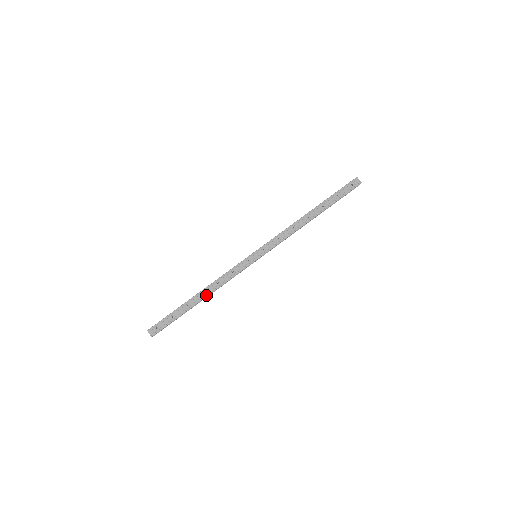
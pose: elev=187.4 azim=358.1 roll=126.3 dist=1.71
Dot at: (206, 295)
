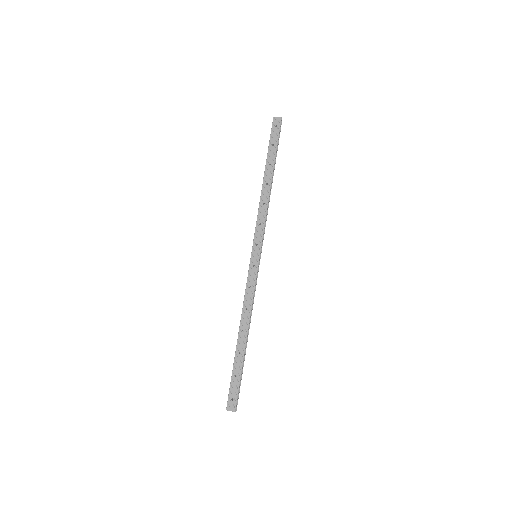
Dot at: (246, 329)
